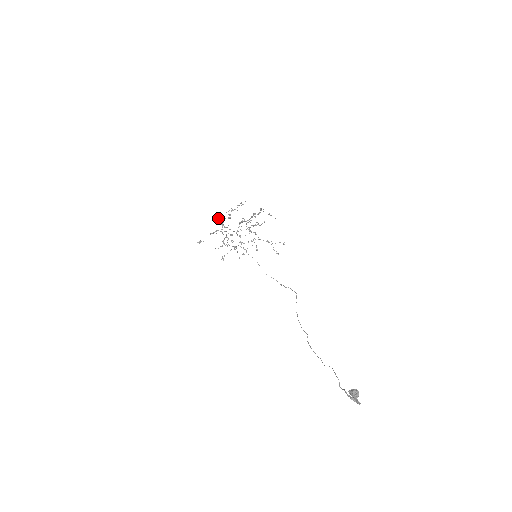
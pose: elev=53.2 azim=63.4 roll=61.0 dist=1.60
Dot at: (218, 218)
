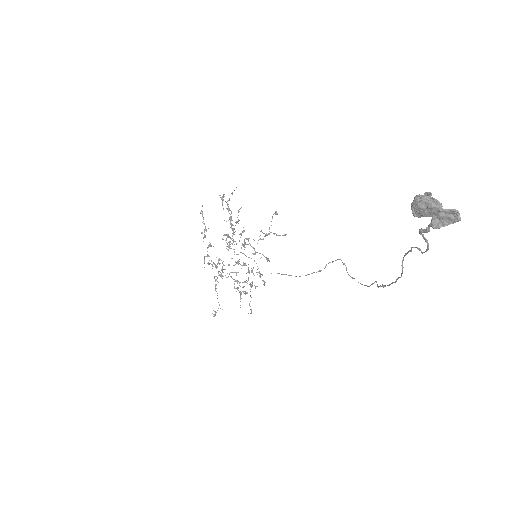
Dot at: (204, 261)
